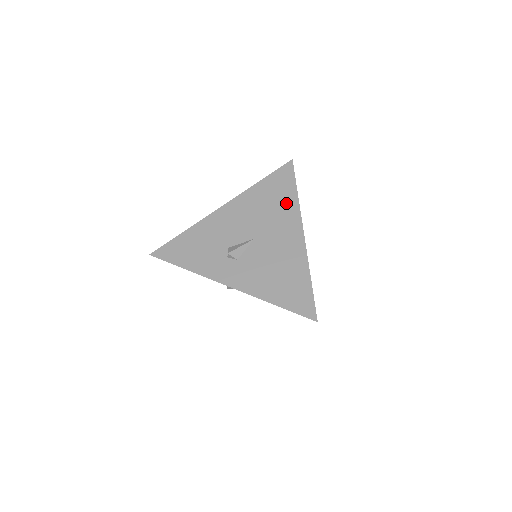
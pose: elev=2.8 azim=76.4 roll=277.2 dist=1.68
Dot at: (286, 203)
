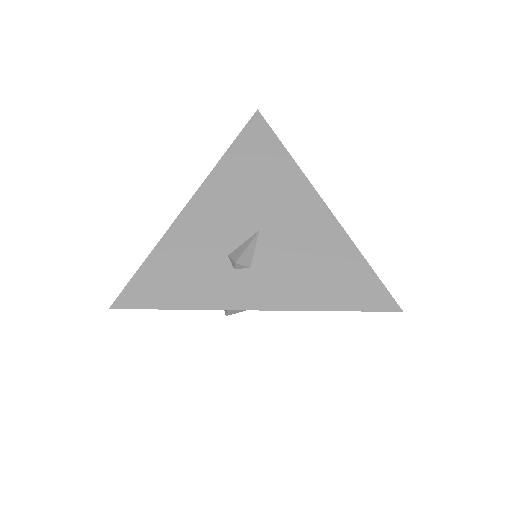
Dot at: (279, 168)
